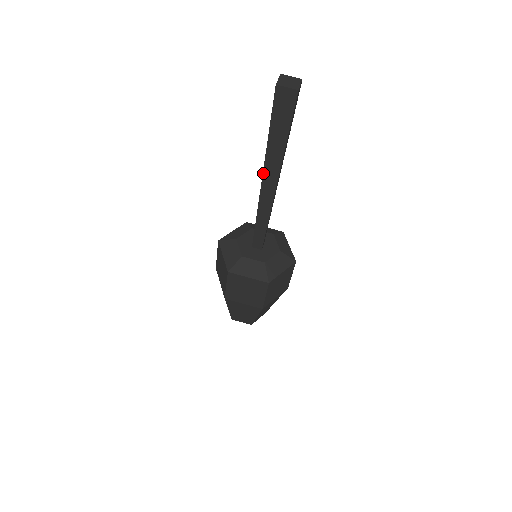
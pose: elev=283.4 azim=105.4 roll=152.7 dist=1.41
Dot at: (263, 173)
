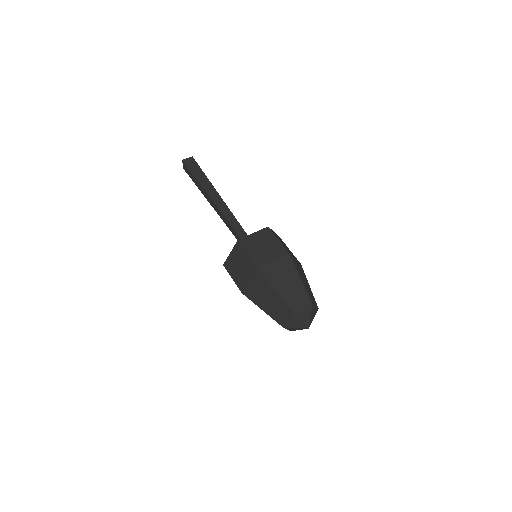
Dot at: (209, 196)
